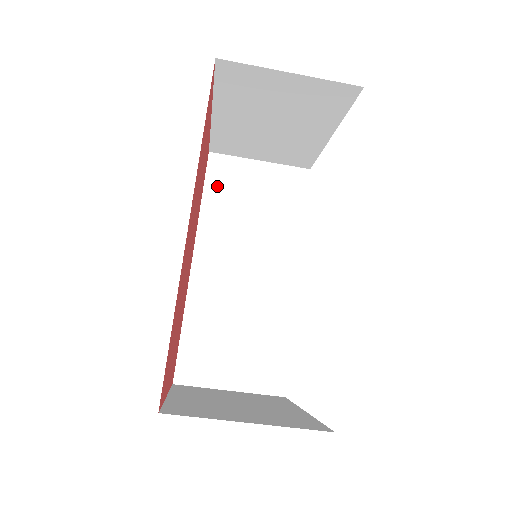
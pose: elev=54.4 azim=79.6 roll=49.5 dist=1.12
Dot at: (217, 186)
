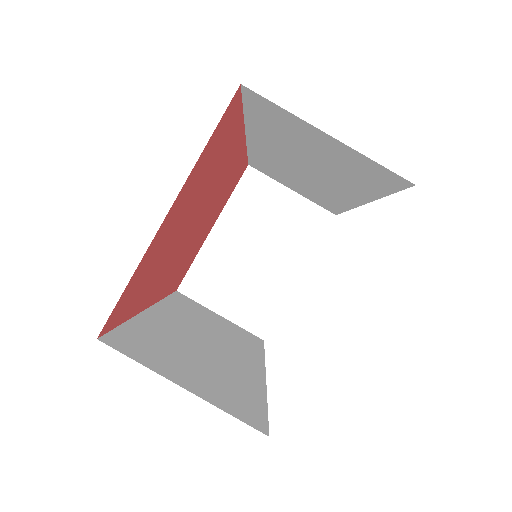
Dot at: (182, 301)
